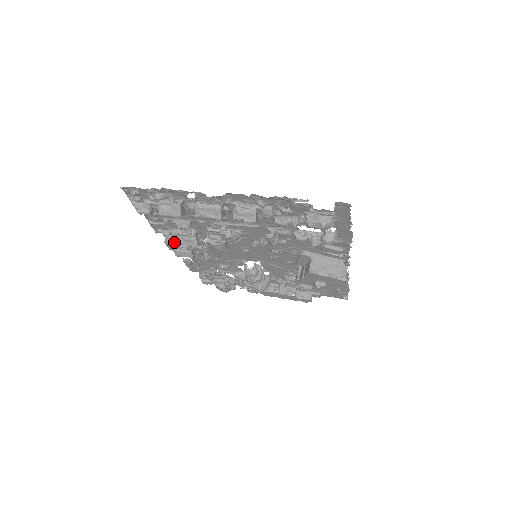
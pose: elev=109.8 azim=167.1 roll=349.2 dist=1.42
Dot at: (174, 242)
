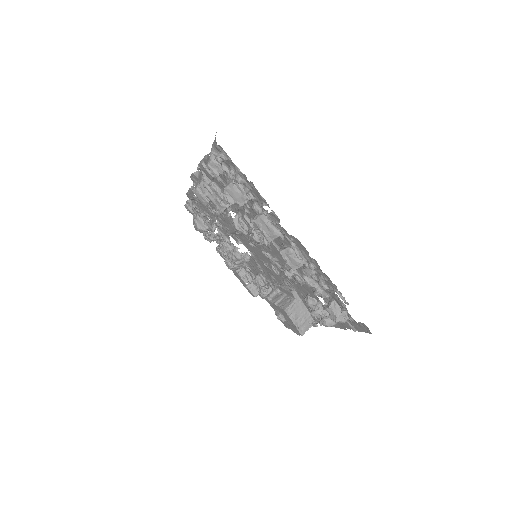
Dot at: (206, 192)
